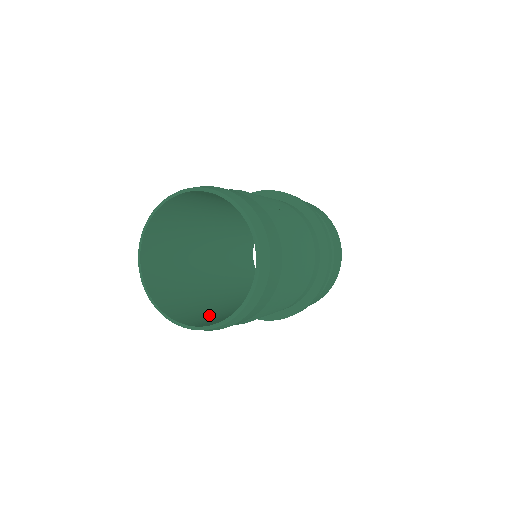
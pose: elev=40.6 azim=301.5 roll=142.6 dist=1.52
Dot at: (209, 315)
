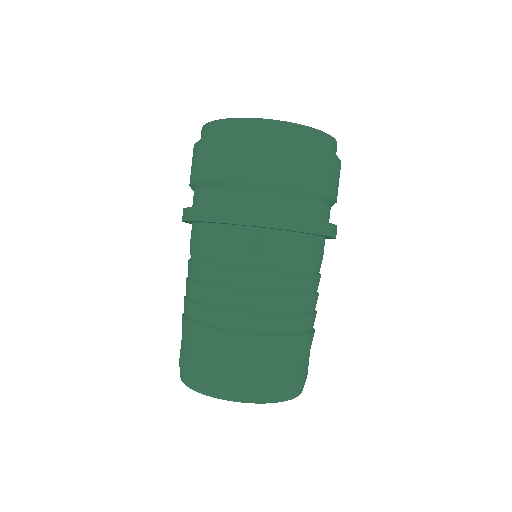
Dot at: occluded
